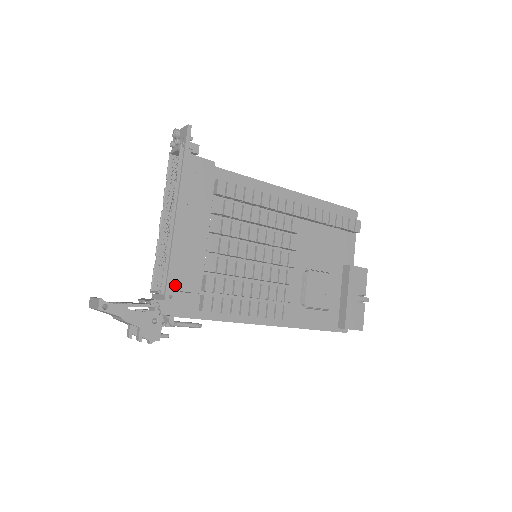
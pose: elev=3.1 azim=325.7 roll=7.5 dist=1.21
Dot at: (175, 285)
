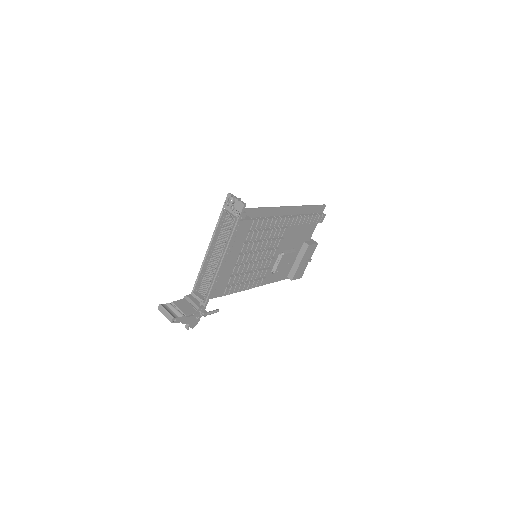
Dot at: (211, 296)
